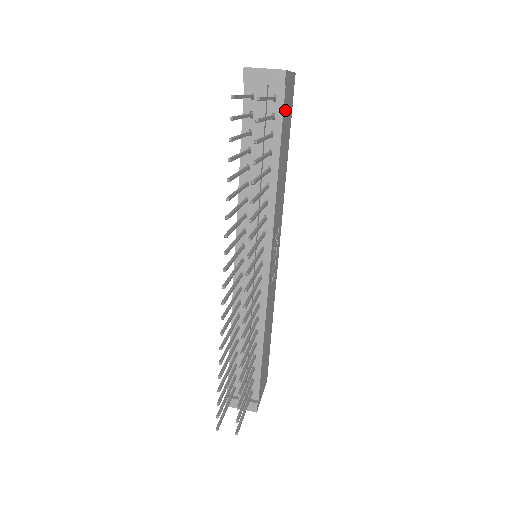
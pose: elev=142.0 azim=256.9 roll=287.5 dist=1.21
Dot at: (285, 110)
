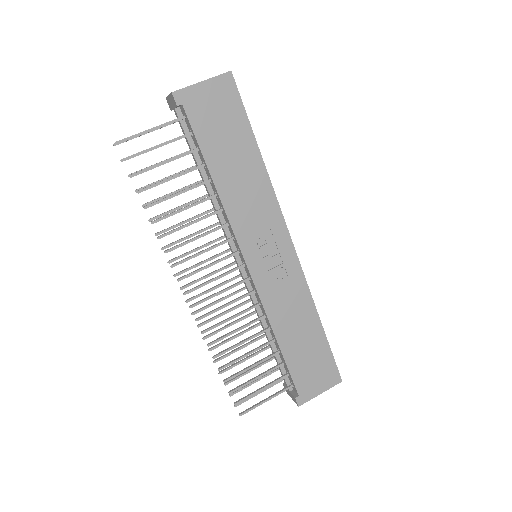
Dot at: (202, 122)
